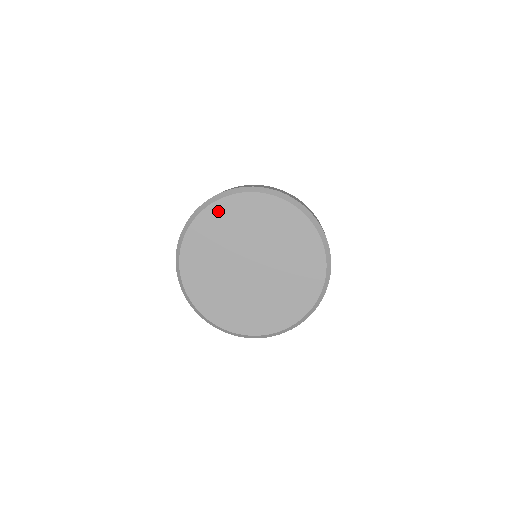
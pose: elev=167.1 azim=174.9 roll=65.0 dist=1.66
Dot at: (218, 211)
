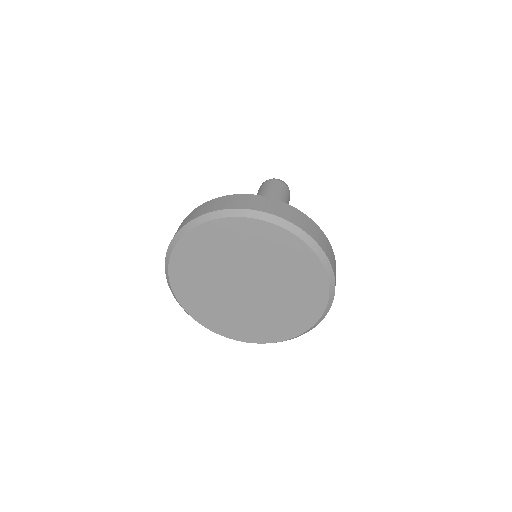
Dot at: (179, 266)
